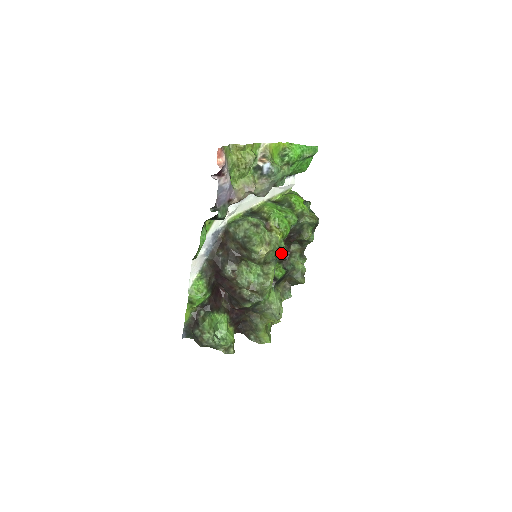
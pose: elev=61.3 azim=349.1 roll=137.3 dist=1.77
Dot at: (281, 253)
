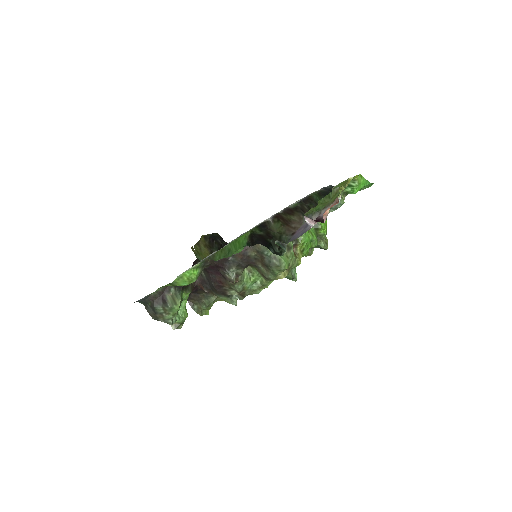
Dot at: (293, 278)
